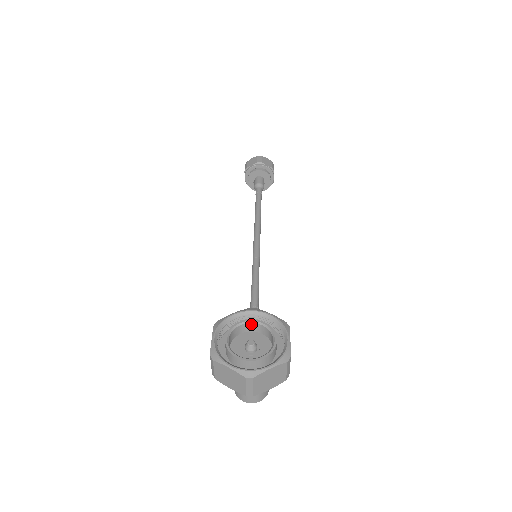
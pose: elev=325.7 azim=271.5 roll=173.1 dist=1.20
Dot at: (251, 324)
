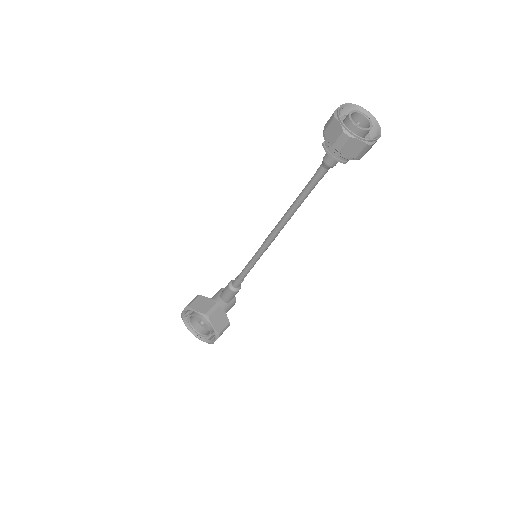
Dot at: (204, 320)
